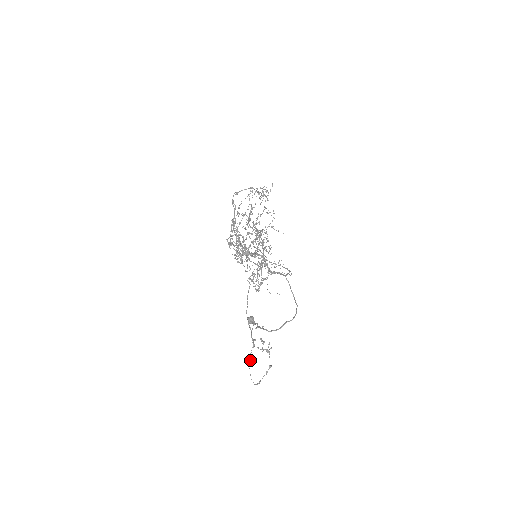
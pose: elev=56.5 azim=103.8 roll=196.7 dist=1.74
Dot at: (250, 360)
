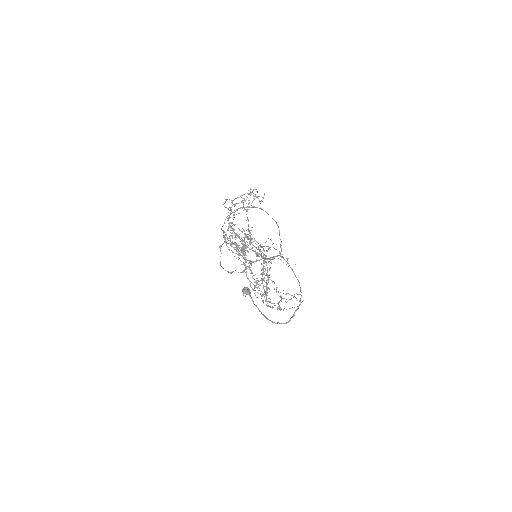
Dot at: (220, 250)
